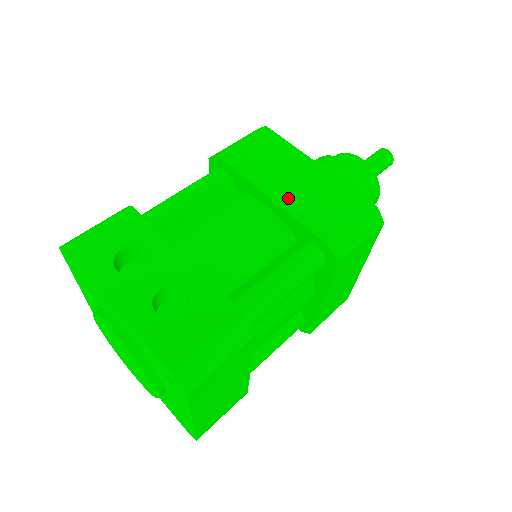
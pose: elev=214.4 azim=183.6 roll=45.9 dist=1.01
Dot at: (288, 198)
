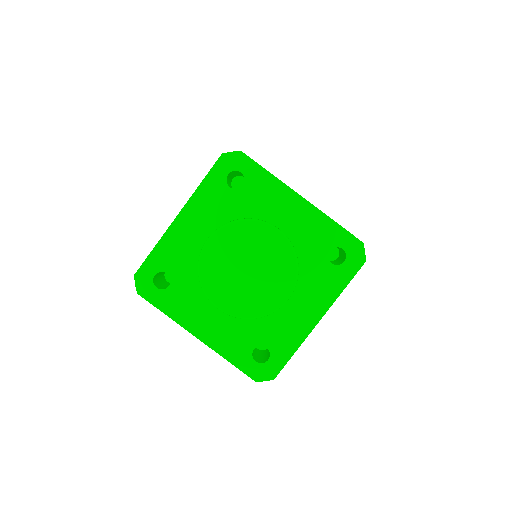
Dot at: occluded
